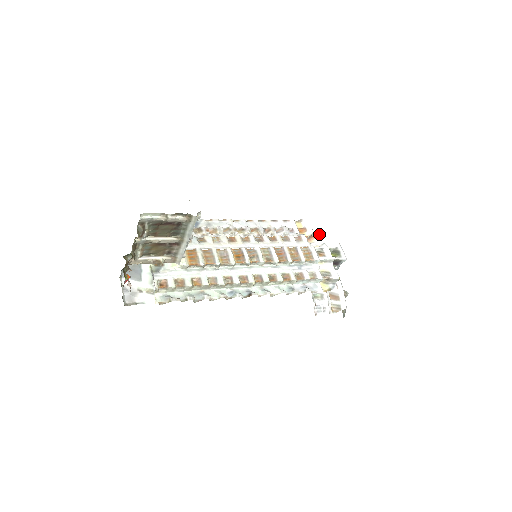
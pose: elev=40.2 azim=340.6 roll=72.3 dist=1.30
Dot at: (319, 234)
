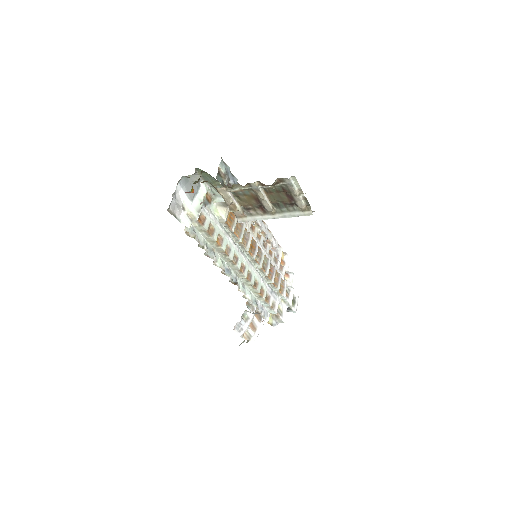
Dot at: occluded
